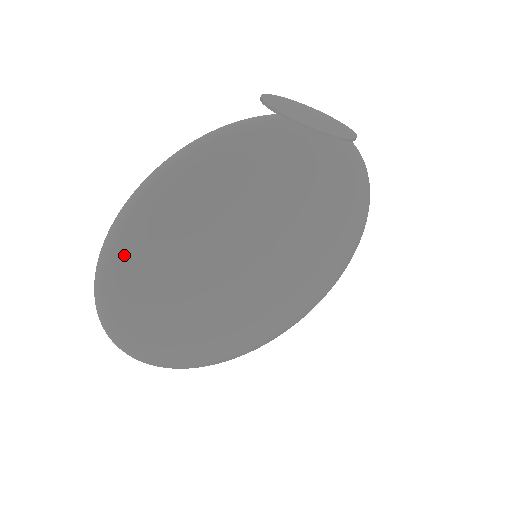
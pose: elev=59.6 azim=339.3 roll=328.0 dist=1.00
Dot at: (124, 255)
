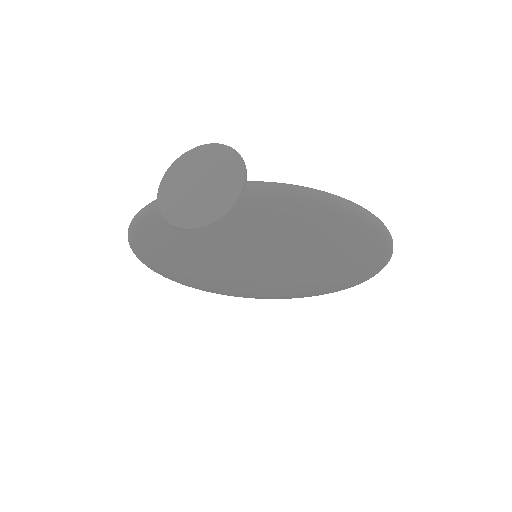
Dot at: (154, 267)
